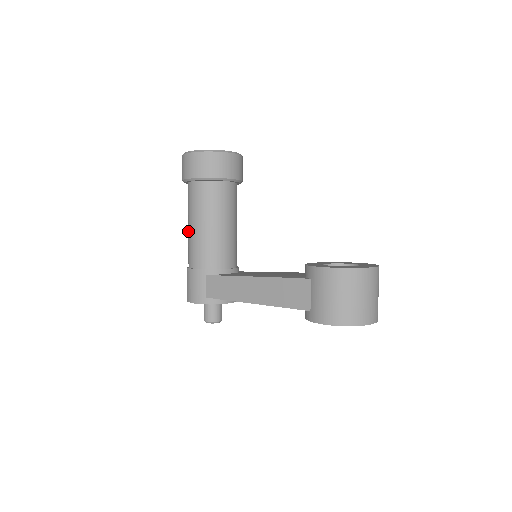
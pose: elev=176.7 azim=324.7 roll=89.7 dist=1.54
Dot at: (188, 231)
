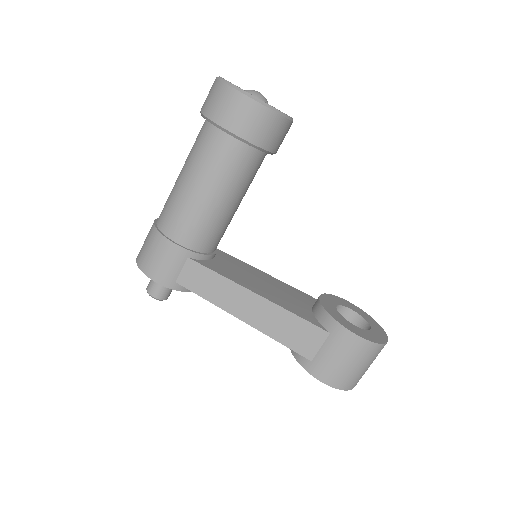
Dot at: (181, 186)
